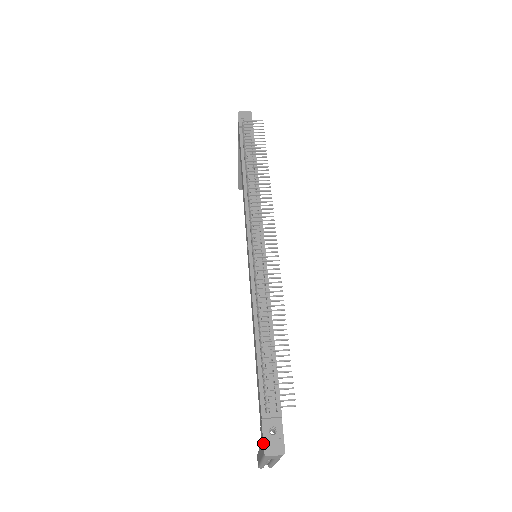
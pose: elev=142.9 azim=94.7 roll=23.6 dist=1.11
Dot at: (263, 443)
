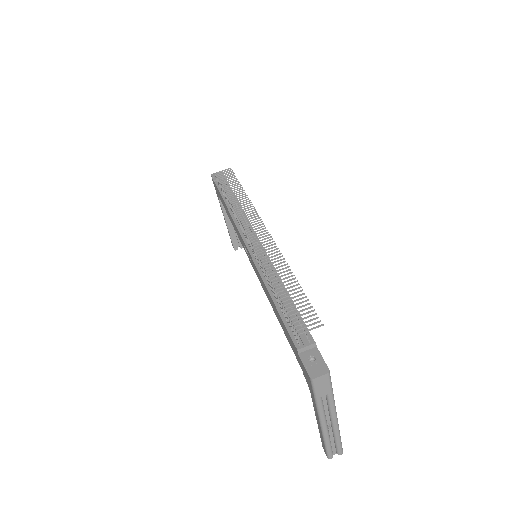
Dot at: (306, 370)
